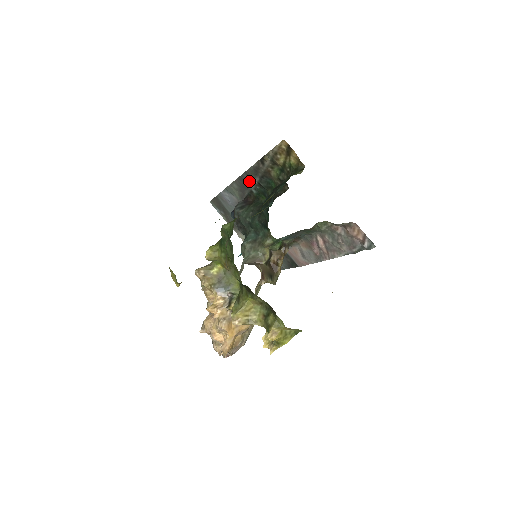
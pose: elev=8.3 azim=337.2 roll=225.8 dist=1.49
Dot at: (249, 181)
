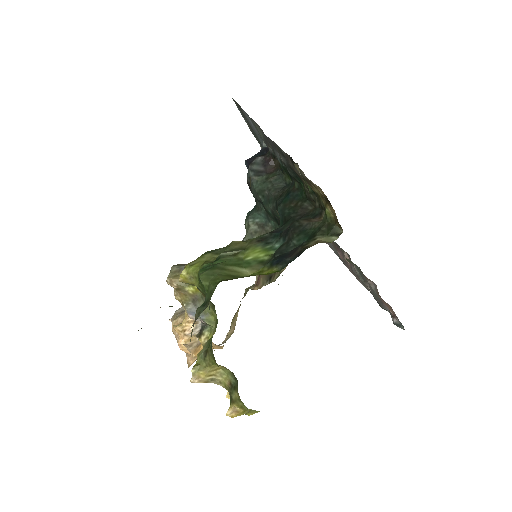
Dot at: (275, 148)
